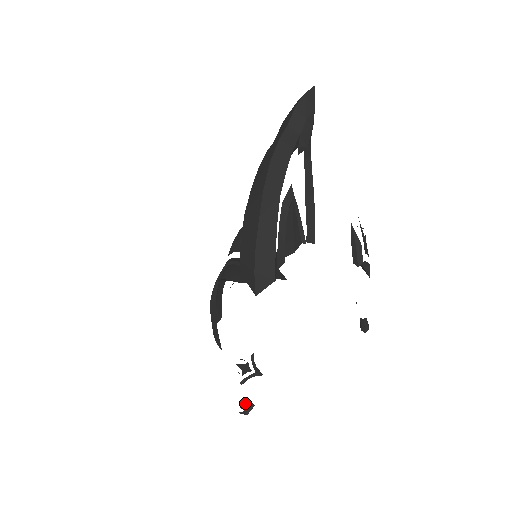
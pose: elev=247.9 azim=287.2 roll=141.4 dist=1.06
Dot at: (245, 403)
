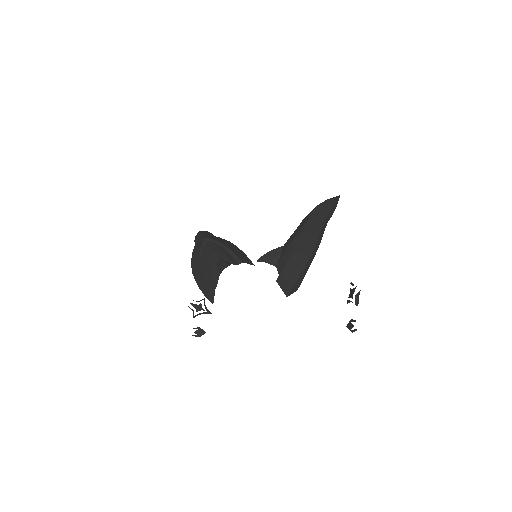
Dot at: (199, 330)
